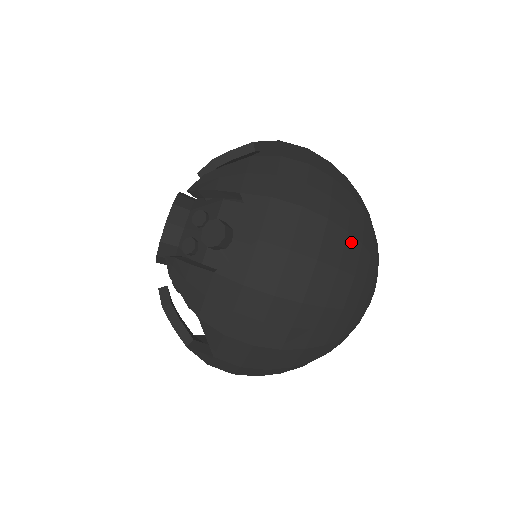
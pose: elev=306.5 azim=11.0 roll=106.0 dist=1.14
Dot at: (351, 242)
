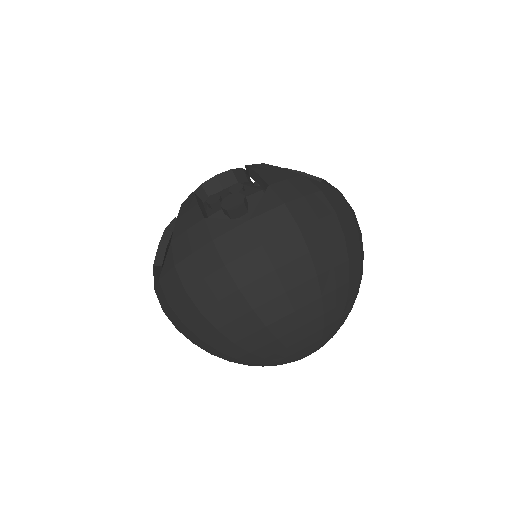
Dot at: (313, 286)
